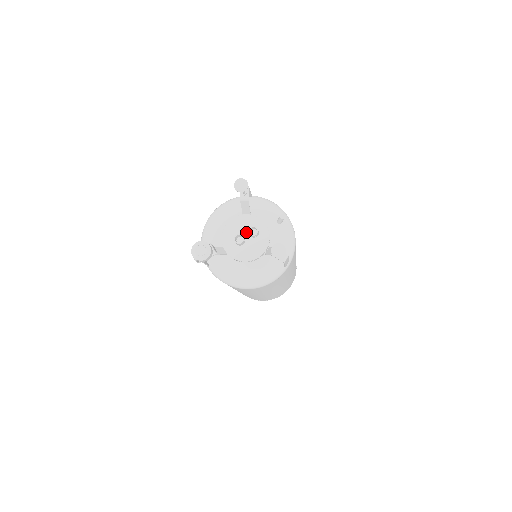
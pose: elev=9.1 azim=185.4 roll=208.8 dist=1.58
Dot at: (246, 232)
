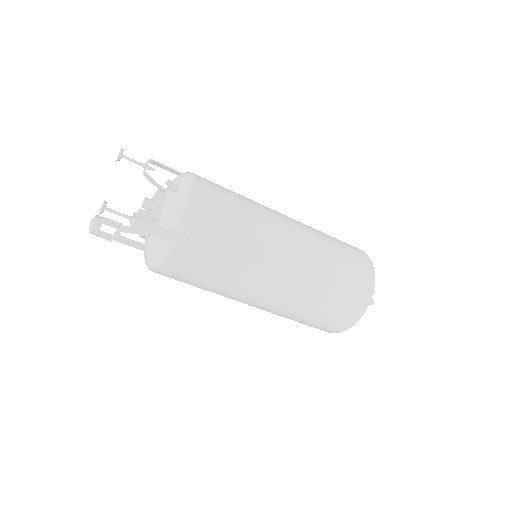
Dot at: occluded
